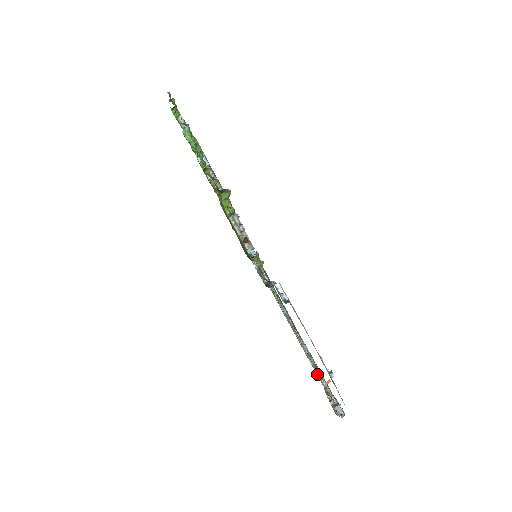
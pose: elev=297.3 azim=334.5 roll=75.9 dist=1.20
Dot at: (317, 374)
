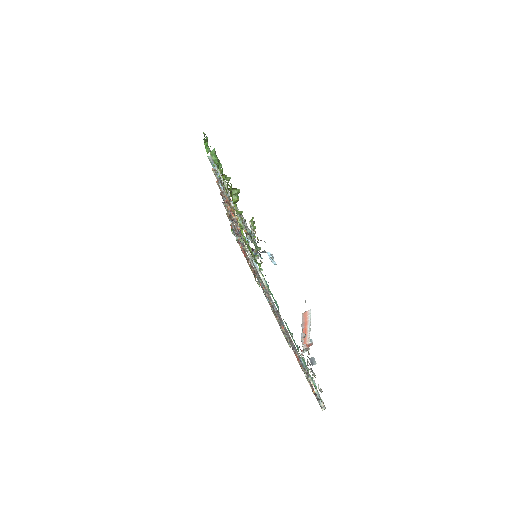
Dot at: (301, 363)
